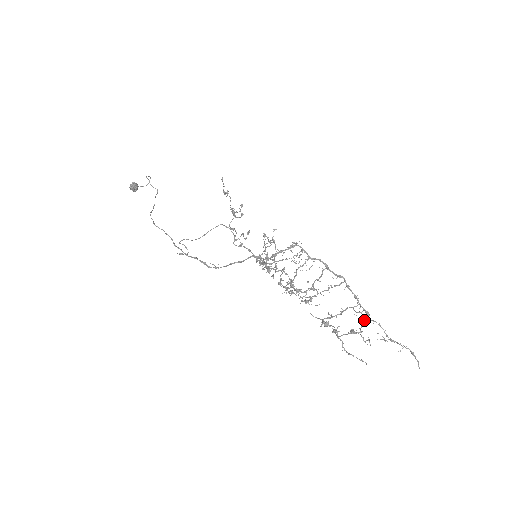
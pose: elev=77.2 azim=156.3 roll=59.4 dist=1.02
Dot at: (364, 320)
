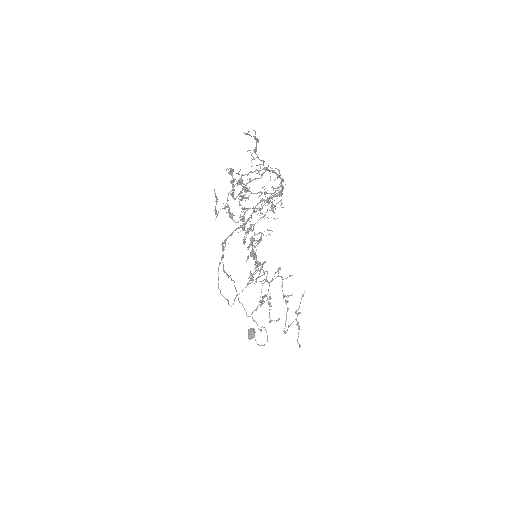
Dot at: (258, 172)
